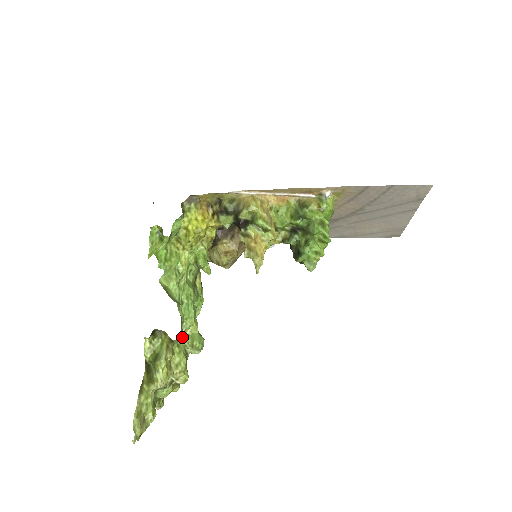
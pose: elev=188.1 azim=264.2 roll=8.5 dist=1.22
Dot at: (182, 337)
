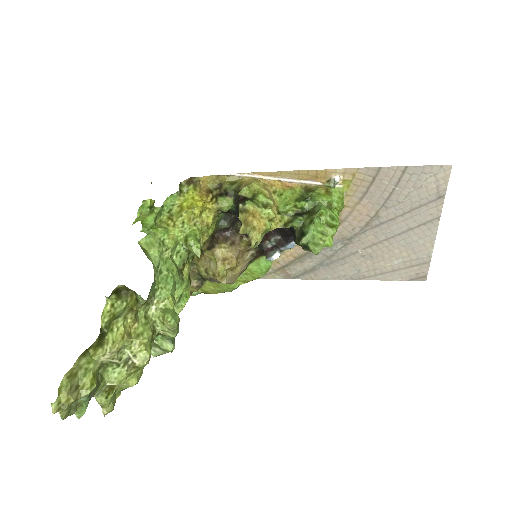
Dot at: (153, 310)
